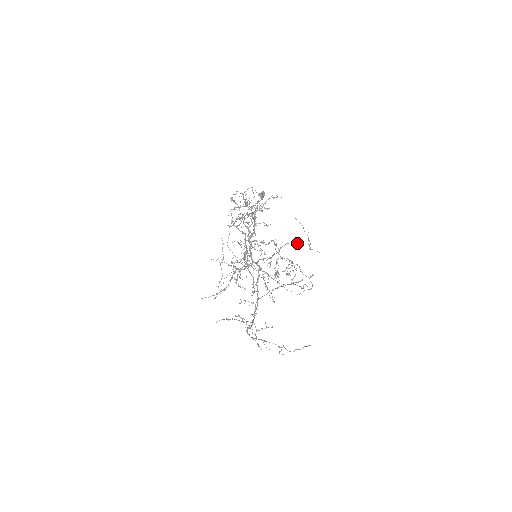
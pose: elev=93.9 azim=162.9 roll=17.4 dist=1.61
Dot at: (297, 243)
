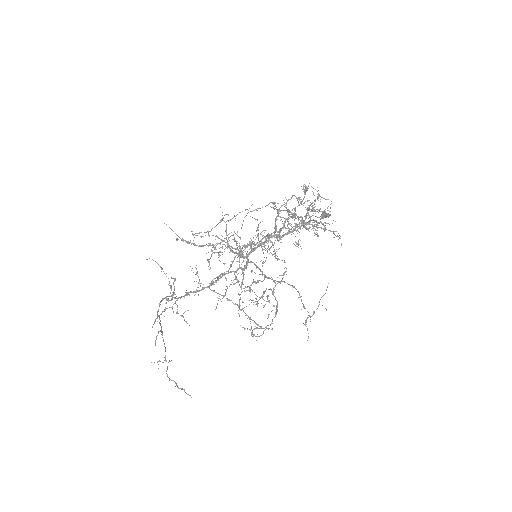
Dot at: occluded
